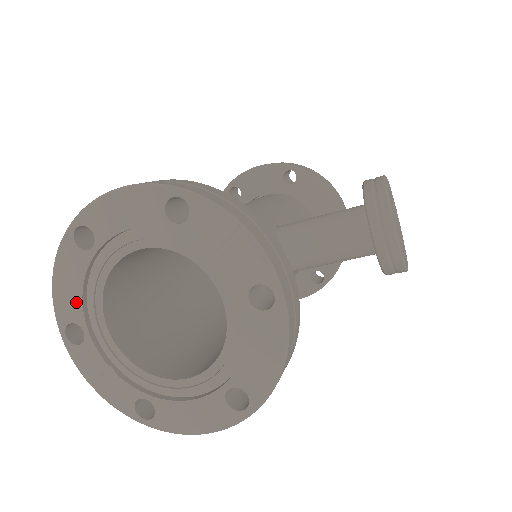
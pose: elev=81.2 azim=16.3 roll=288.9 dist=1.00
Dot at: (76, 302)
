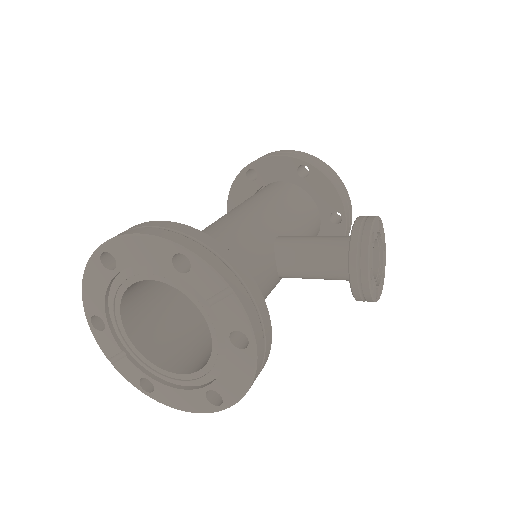
Dot at: (100, 302)
